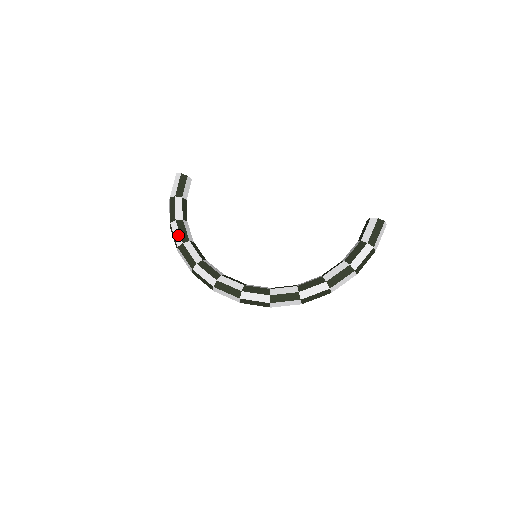
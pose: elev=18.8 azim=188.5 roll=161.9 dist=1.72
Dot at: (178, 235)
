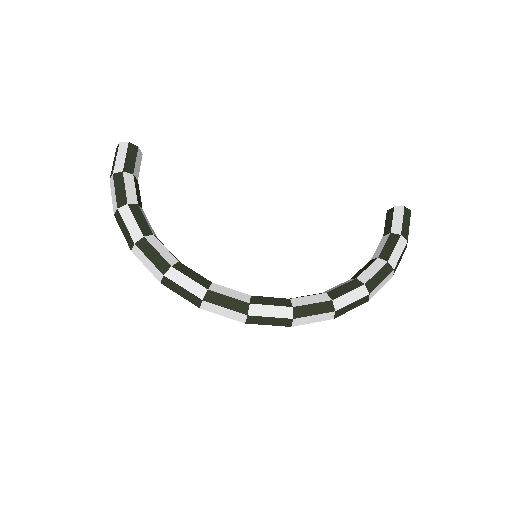
Dot at: (134, 225)
